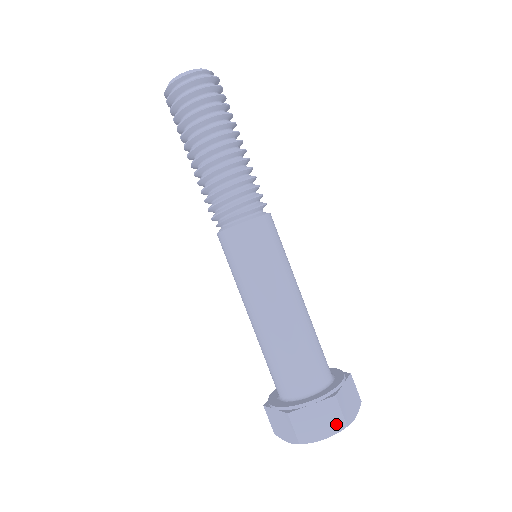
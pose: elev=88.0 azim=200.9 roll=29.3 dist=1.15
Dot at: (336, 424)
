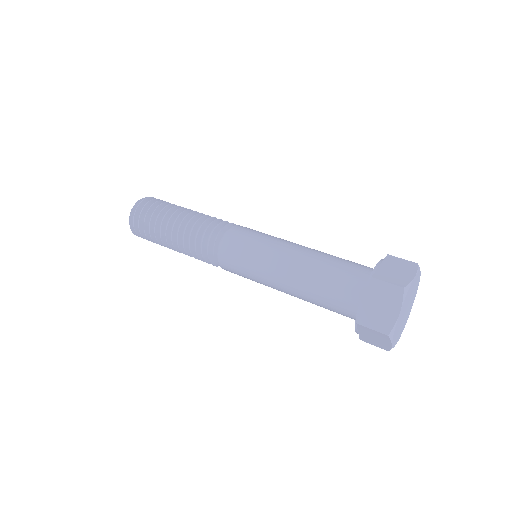
Dot at: (409, 266)
